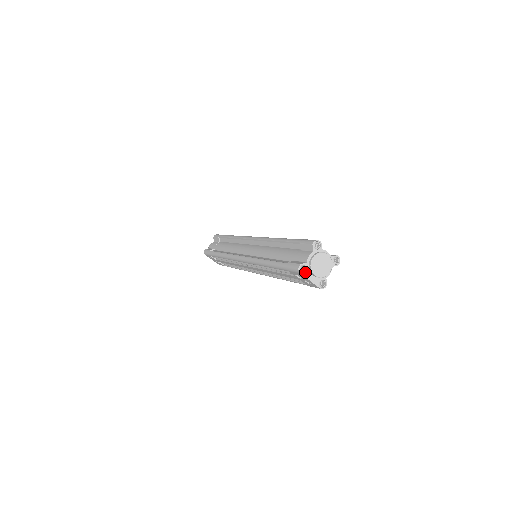
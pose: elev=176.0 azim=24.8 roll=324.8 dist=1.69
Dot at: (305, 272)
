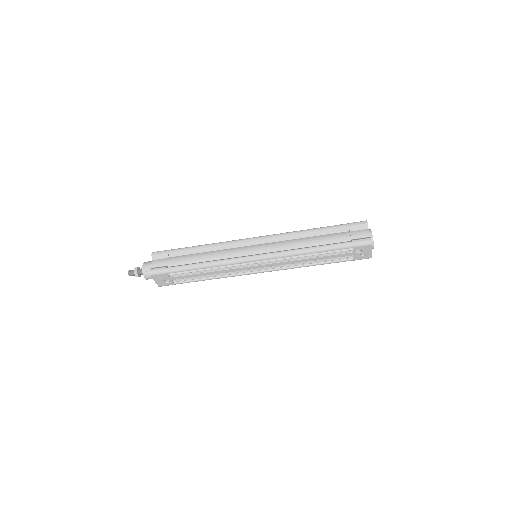
Dot at: (371, 244)
